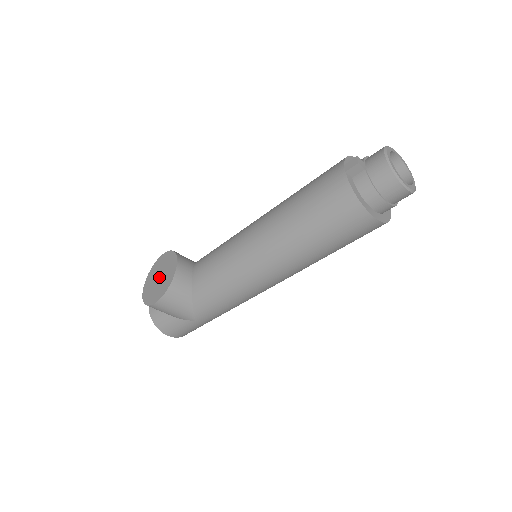
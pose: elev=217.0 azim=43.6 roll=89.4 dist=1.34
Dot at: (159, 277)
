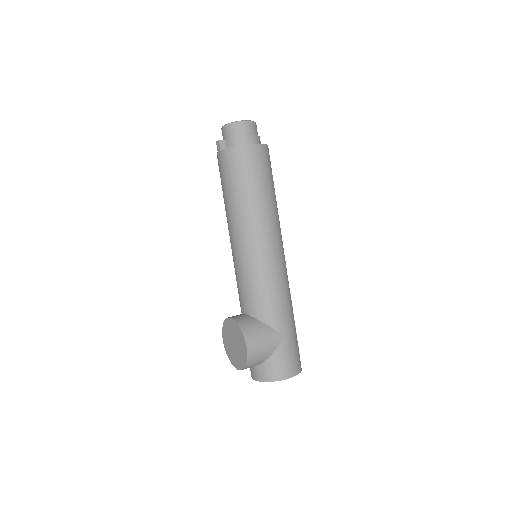
Dot at: (234, 344)
